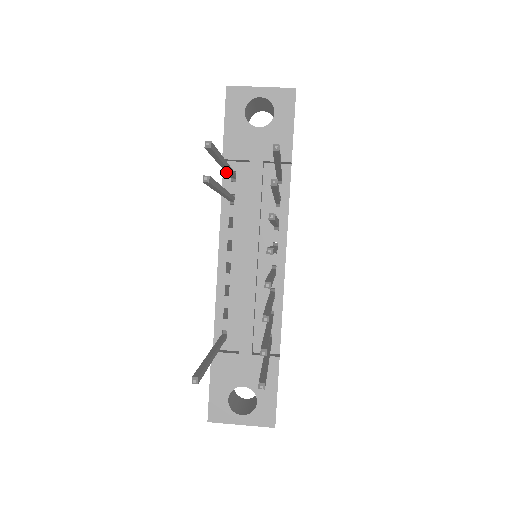
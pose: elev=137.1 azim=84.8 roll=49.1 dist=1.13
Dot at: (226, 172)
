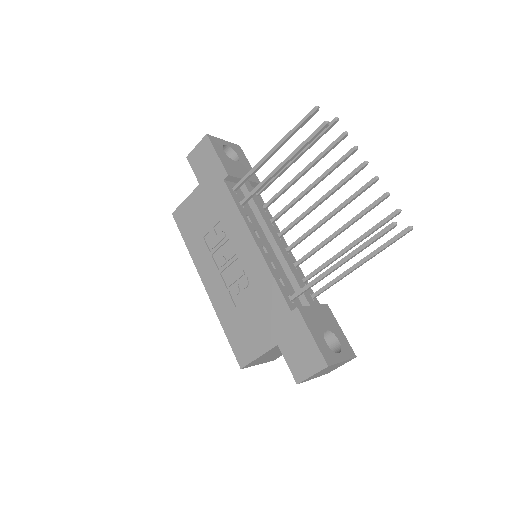
Dot at: (253, 171)
